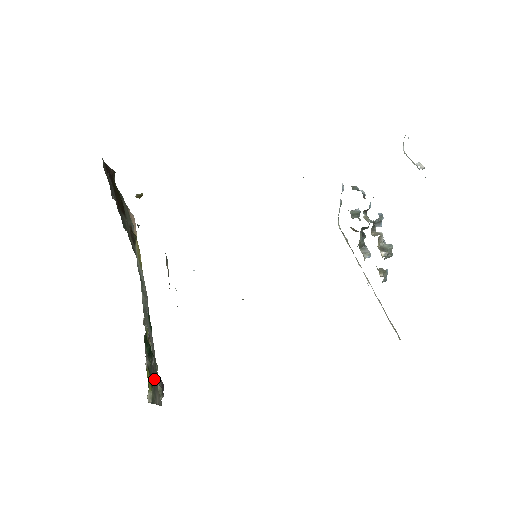
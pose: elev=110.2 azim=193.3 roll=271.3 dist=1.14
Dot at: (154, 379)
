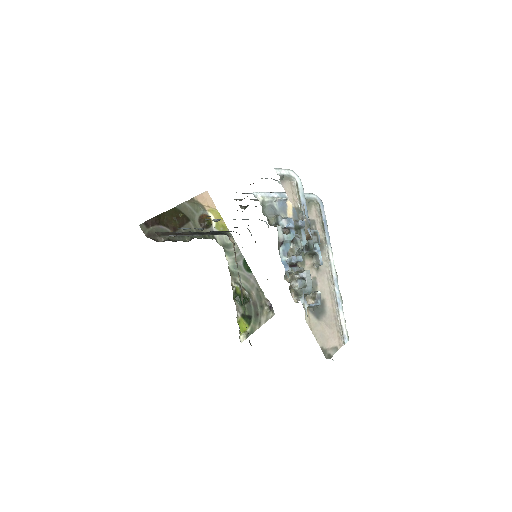
Dot at: (257, 310)
